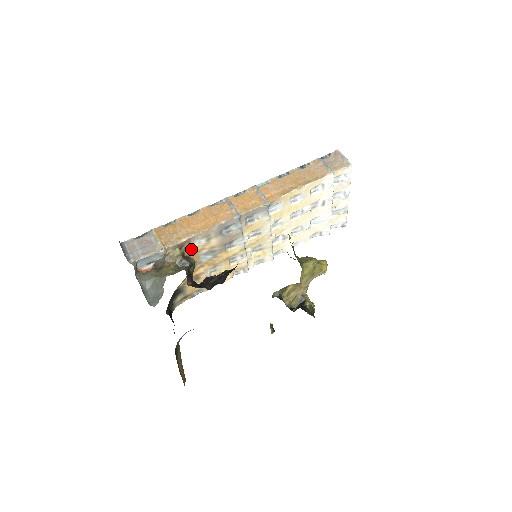
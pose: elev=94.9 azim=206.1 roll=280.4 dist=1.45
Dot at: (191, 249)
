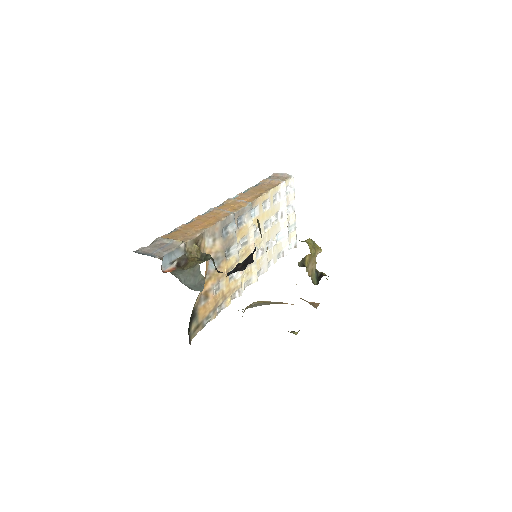
Dot at: (203, 249)
